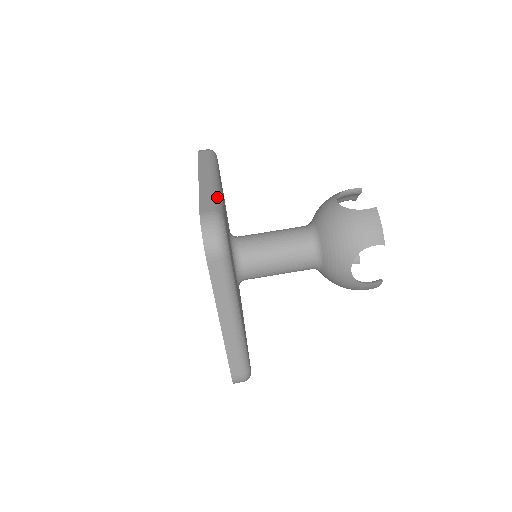
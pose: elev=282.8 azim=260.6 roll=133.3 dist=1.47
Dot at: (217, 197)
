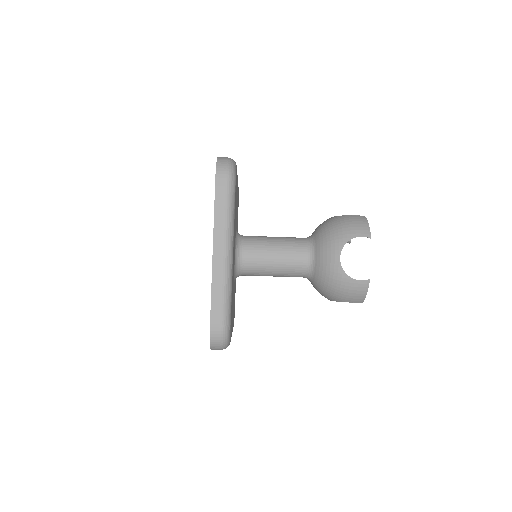
Dot at: (227, 297)
